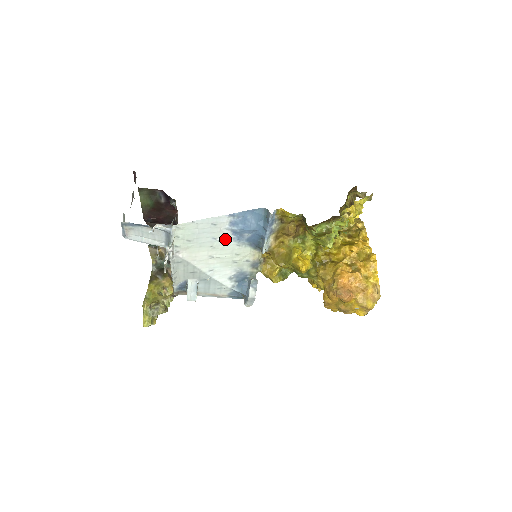
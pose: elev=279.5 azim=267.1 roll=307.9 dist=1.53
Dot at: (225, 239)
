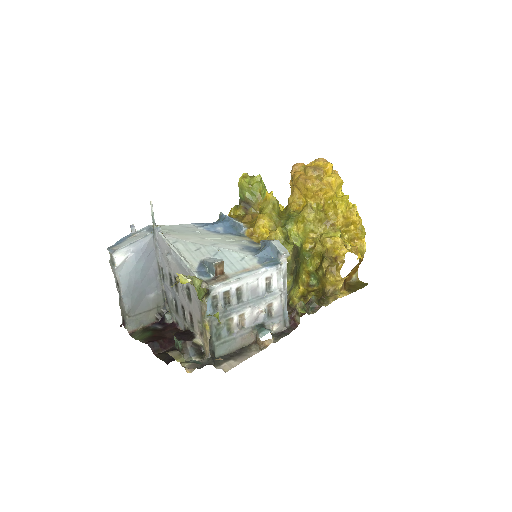
Dot at: (204, 233)
